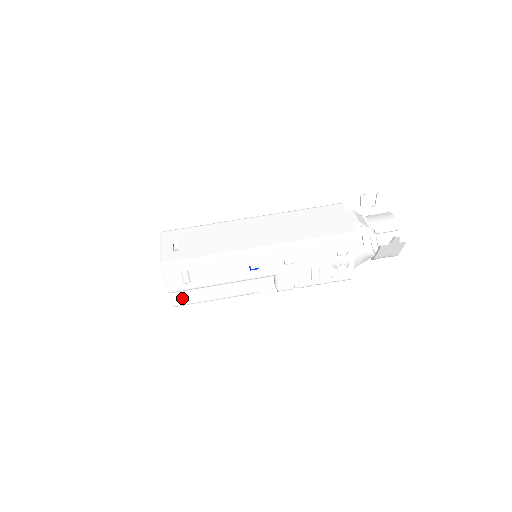
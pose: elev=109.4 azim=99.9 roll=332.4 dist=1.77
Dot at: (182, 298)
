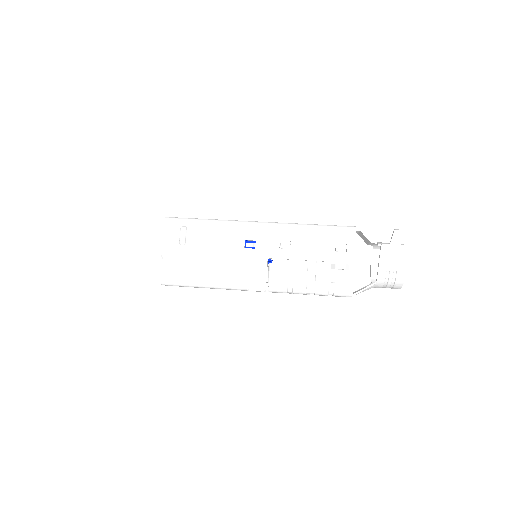
Dot at: (171, 271)
